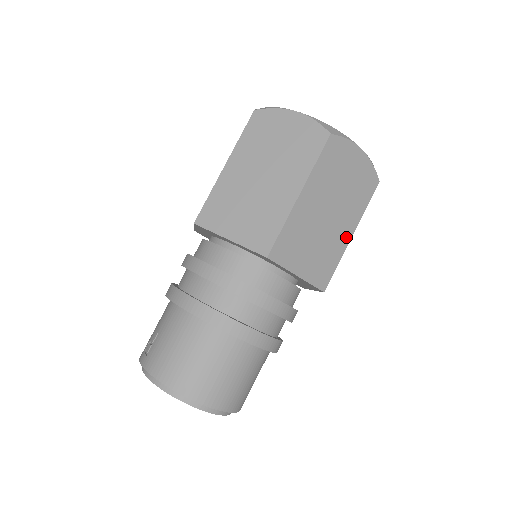
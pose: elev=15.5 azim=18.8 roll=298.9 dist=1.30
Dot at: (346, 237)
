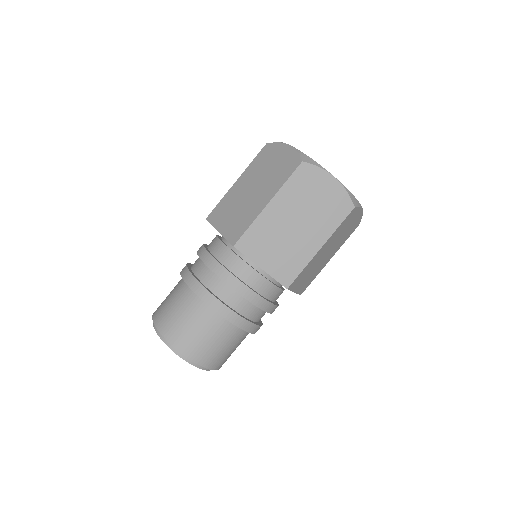
Dot at: (314, 248)
